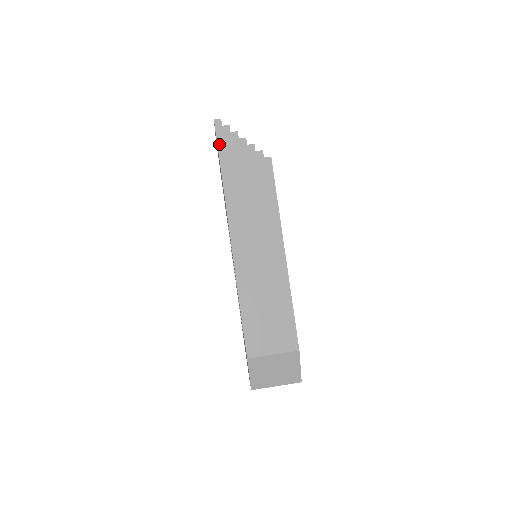
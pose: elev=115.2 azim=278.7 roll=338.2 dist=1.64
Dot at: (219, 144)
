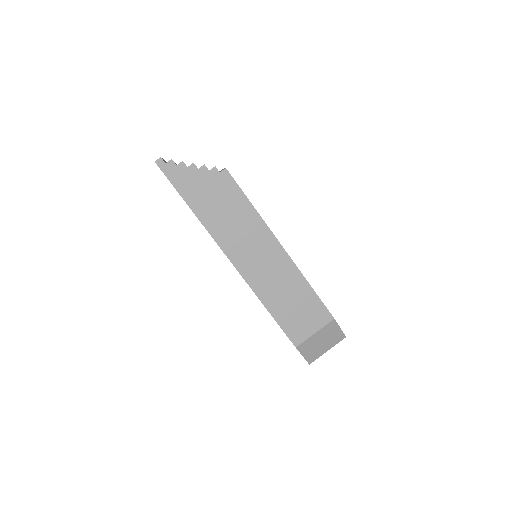
Dot at: (173, 182)
